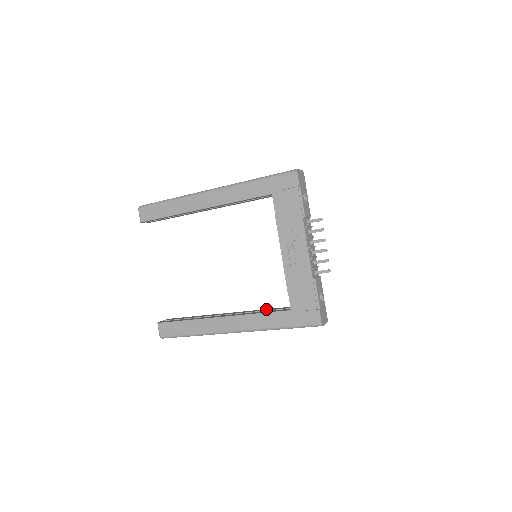
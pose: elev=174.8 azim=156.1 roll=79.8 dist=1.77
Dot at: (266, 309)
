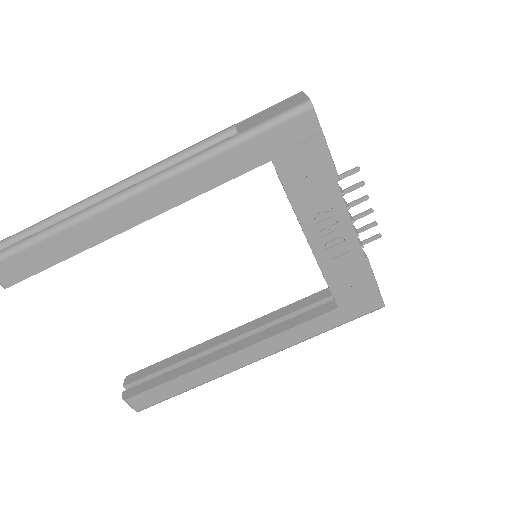
Dot at: (284, 309)
